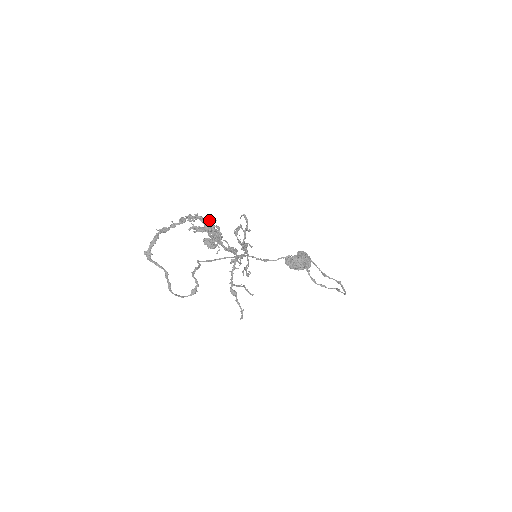
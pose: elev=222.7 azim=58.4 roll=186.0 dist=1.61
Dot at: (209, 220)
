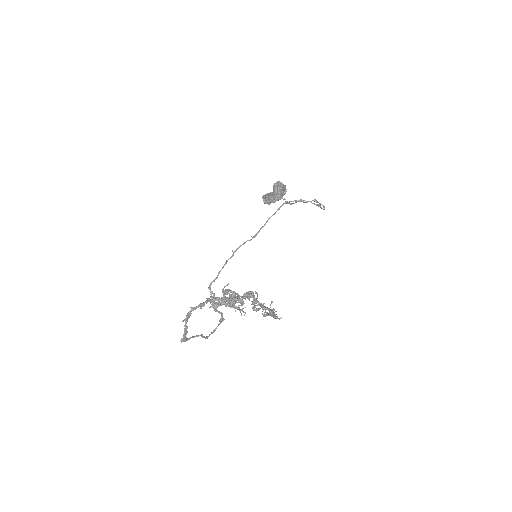
Dot at: (225, 293)
